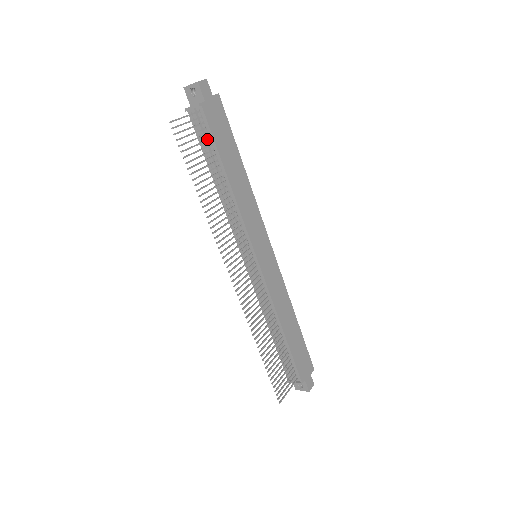
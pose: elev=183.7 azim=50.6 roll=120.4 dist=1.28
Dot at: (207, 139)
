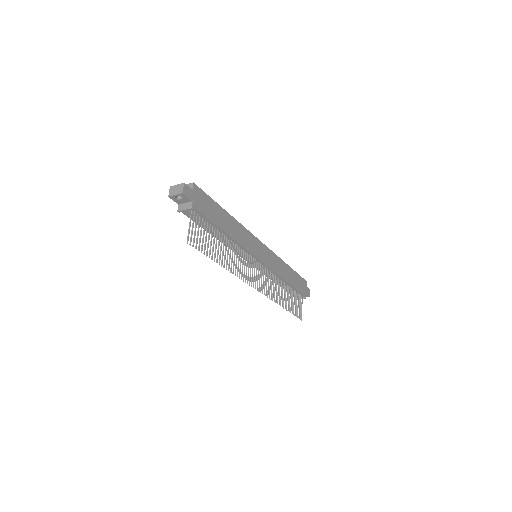
Dot at: (205, 223)
